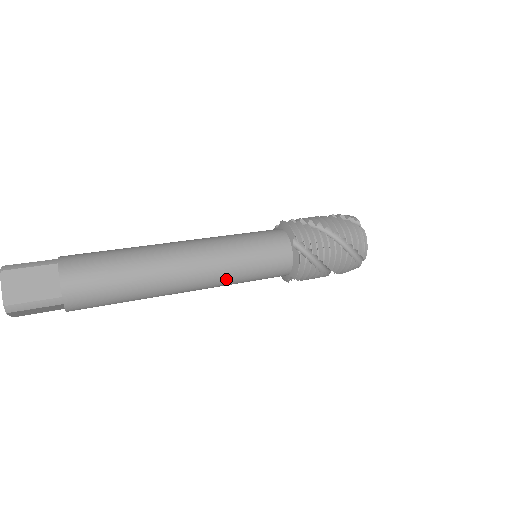
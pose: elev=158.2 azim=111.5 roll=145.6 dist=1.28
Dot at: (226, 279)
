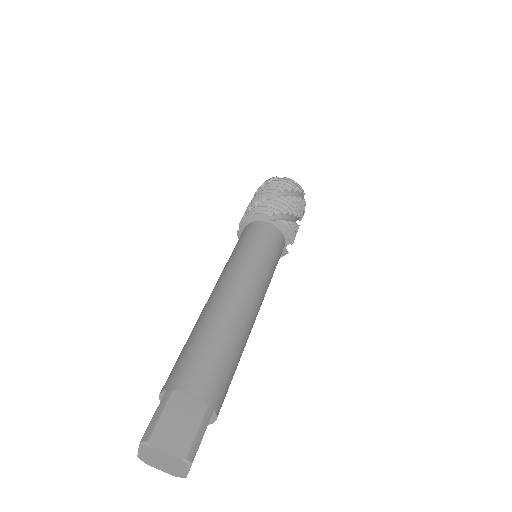
Dot at: (266, 281)
